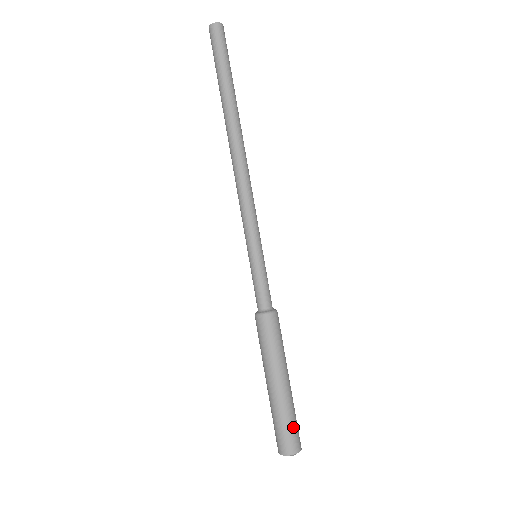
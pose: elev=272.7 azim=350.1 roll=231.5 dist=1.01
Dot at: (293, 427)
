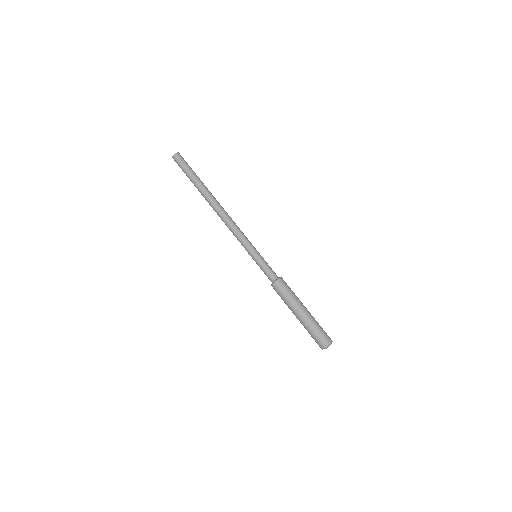
Dot at: (322, 330)
